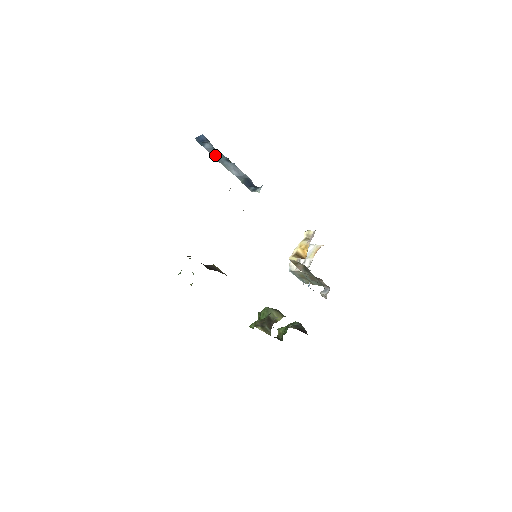
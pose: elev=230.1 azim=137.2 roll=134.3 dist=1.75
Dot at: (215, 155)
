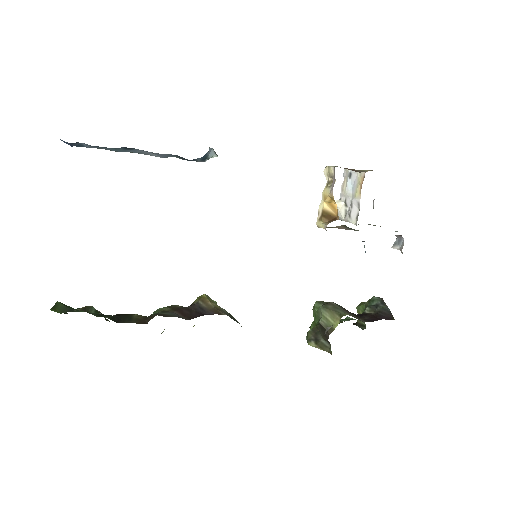
Dot at: occluded
